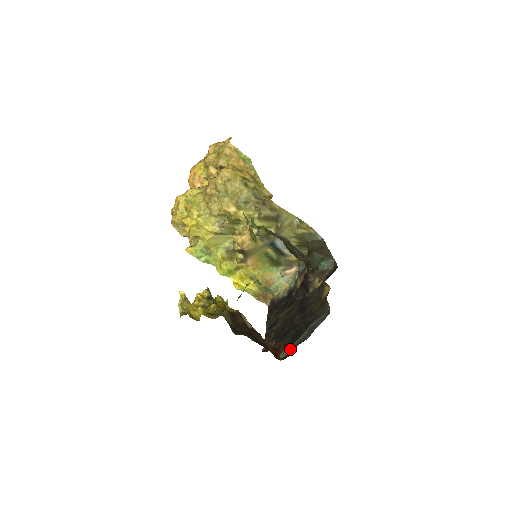
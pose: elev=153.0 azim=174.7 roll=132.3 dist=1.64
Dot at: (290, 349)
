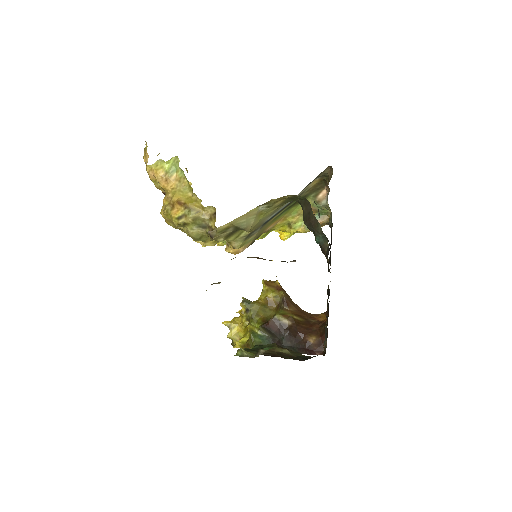
Dot at: (326, 343)
